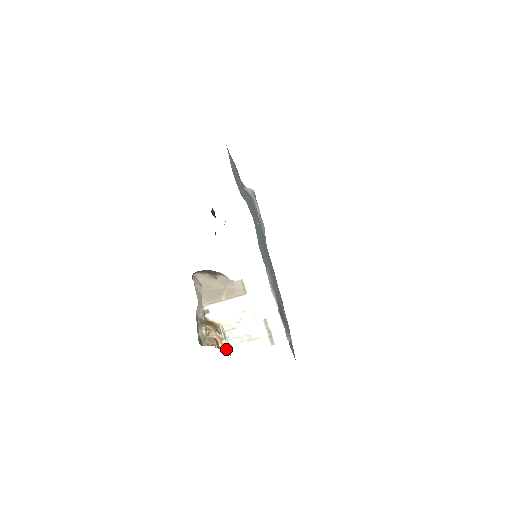
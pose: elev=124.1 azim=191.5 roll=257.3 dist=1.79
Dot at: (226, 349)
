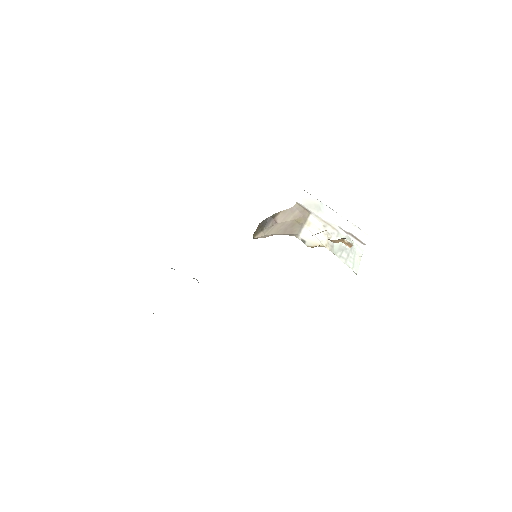
Dot at: occluded
